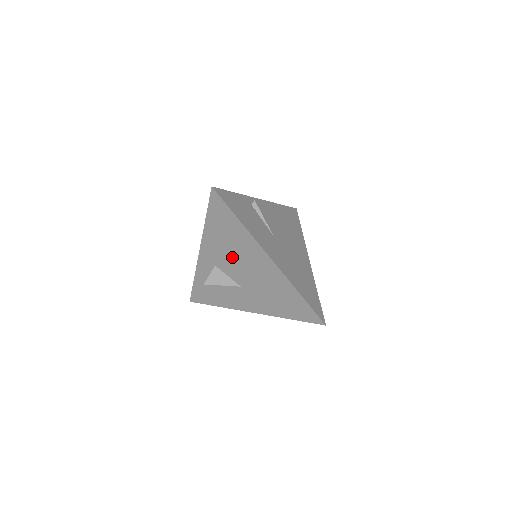
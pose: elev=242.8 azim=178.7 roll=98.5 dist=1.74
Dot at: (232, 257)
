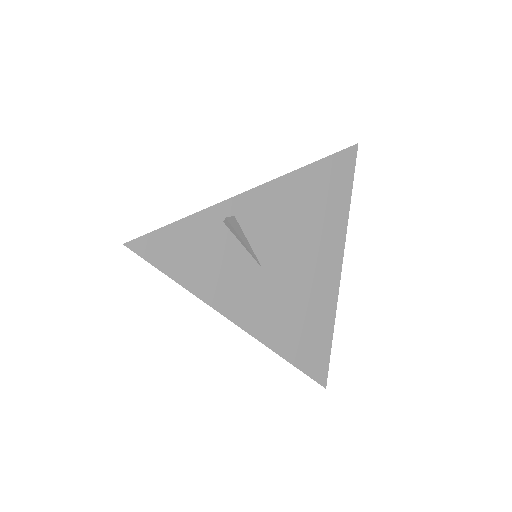
Dot at: occluded
